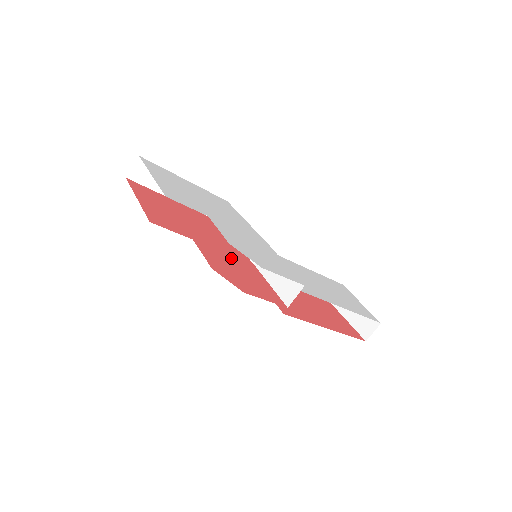
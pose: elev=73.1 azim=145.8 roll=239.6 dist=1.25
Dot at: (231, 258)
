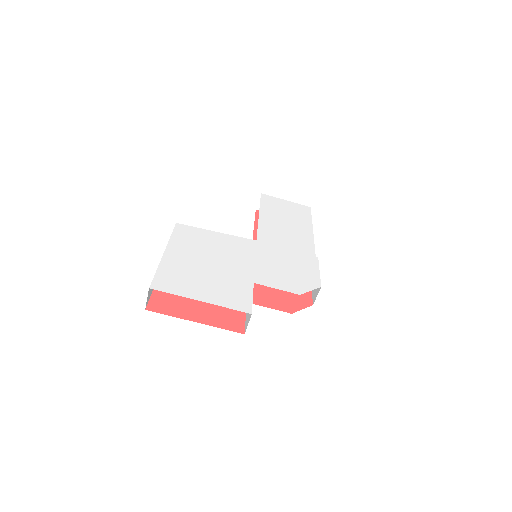
Dot at: occluded
